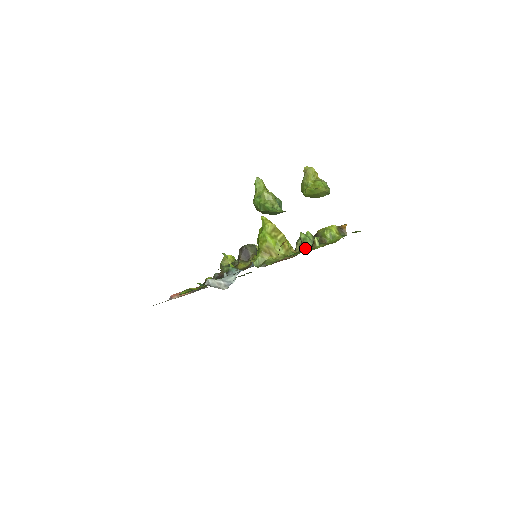
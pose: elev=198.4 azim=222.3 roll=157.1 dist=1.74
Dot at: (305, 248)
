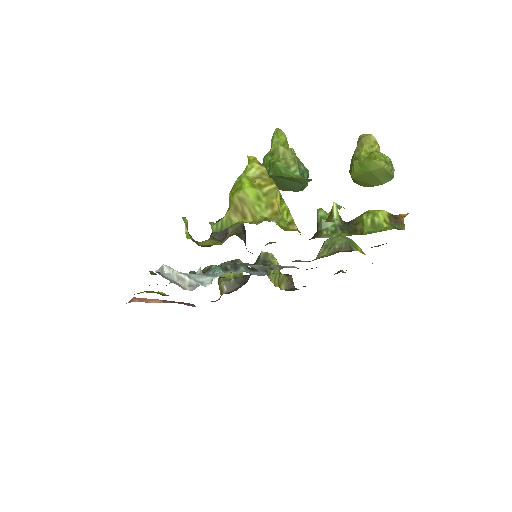
Dot at: (321, 234)
